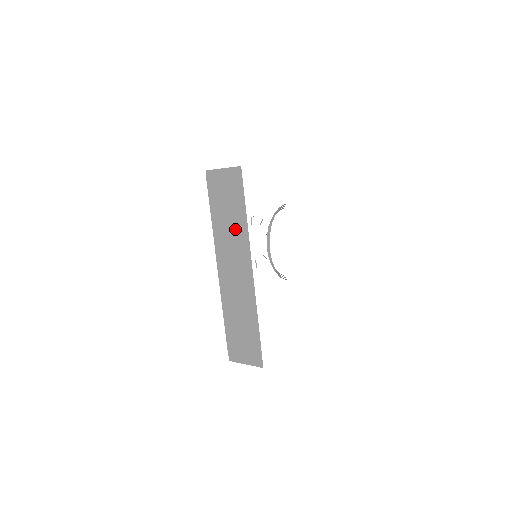
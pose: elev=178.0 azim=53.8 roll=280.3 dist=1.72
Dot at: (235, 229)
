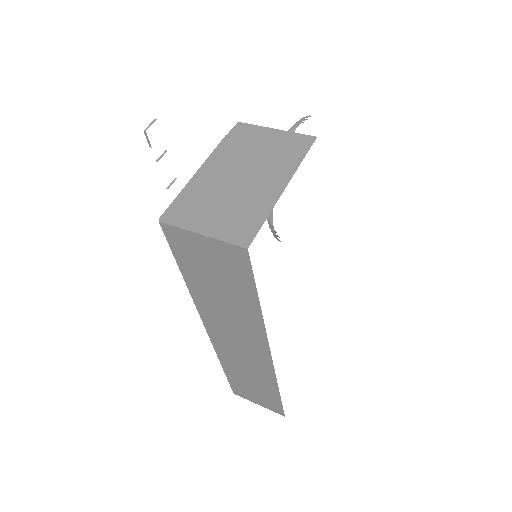
Dot at: (237, 312)
